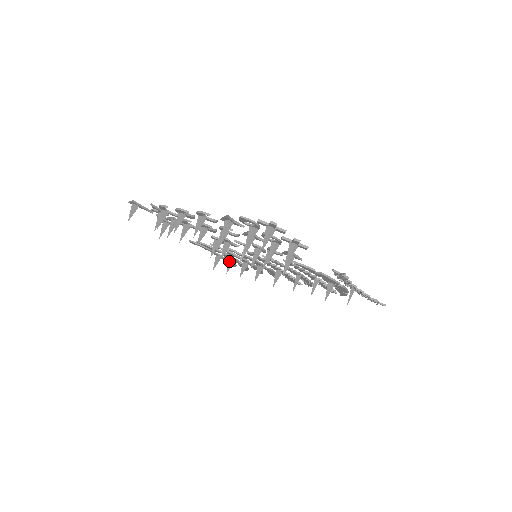
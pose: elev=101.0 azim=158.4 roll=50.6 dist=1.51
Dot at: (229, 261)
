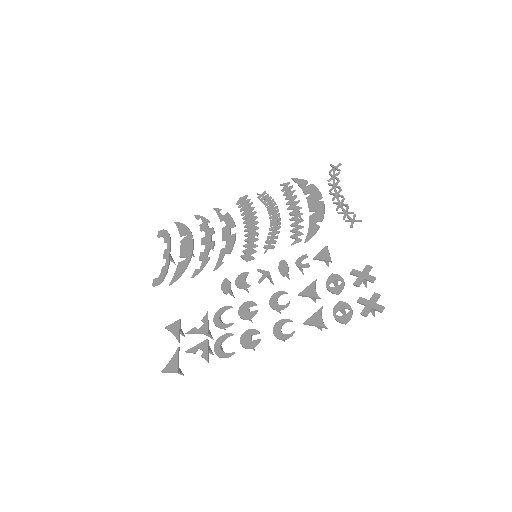
Dot at: occluded
